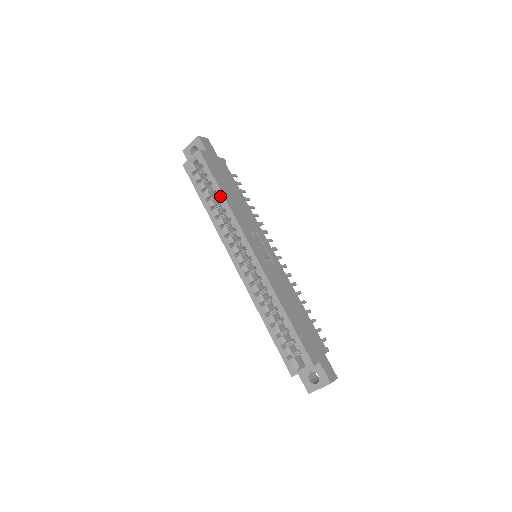
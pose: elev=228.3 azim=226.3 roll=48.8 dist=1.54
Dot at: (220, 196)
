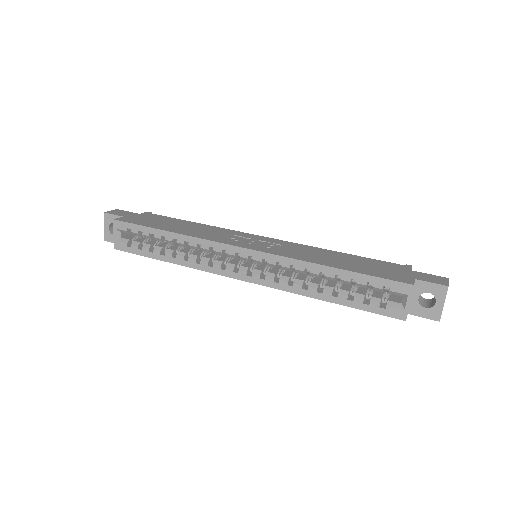
Dot at: (170, 236)
